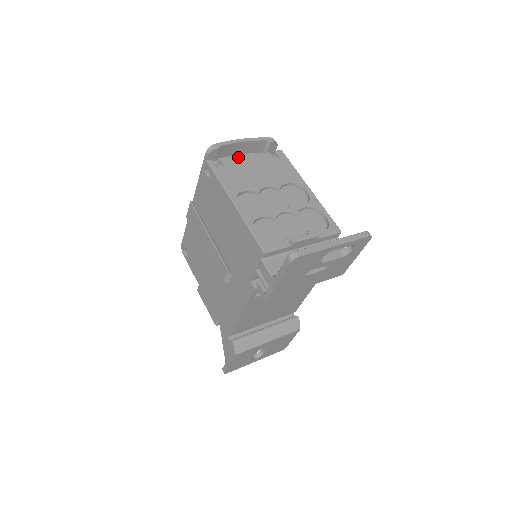
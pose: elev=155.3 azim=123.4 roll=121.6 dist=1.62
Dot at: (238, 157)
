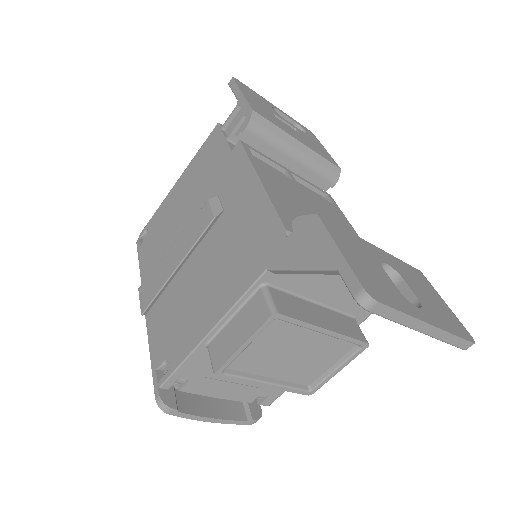
Dot at: occluded
